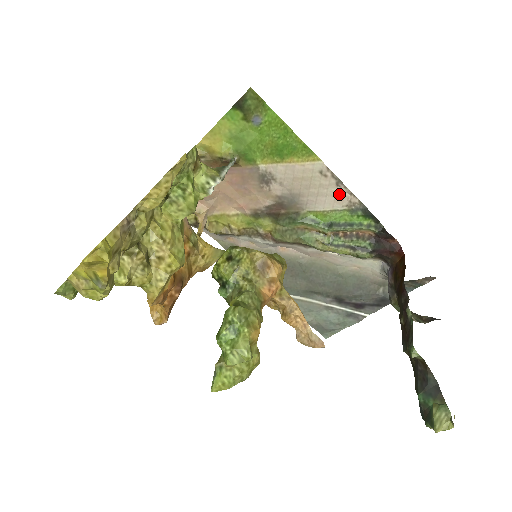
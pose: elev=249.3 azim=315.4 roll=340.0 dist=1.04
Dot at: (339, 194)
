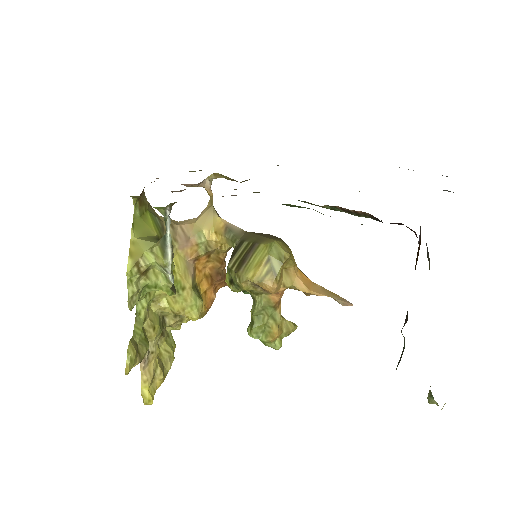
Dot at: occluded
